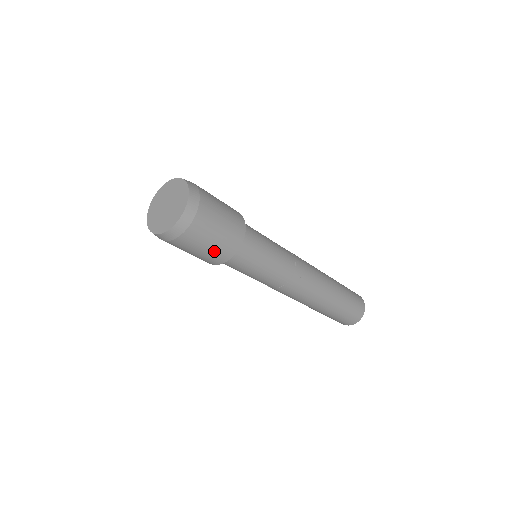
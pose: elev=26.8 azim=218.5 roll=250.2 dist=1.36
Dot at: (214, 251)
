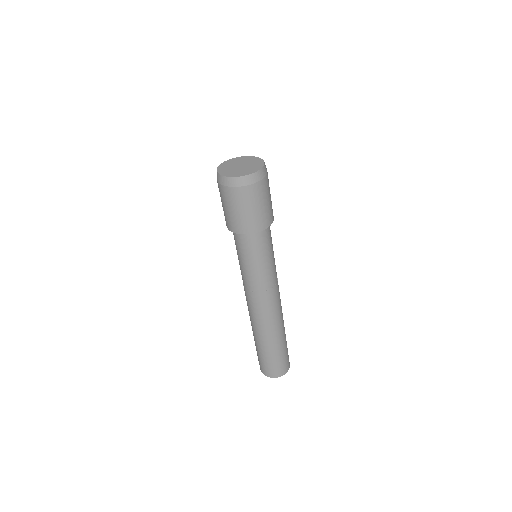
Dot at: (247, 218)
